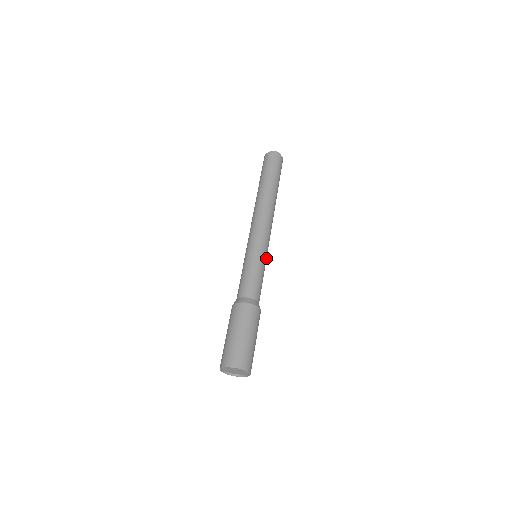
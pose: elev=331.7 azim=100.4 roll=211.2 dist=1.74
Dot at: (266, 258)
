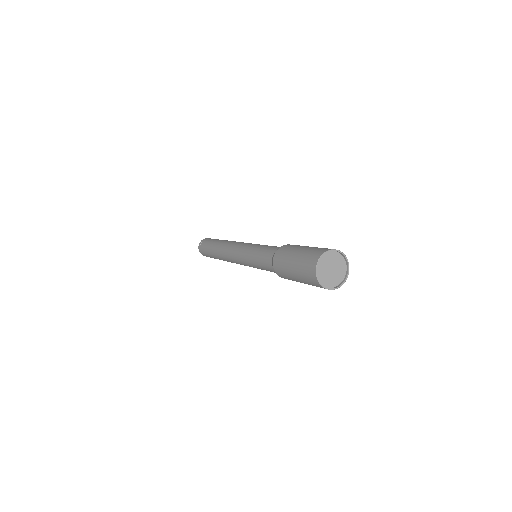
Dot at: occluded
